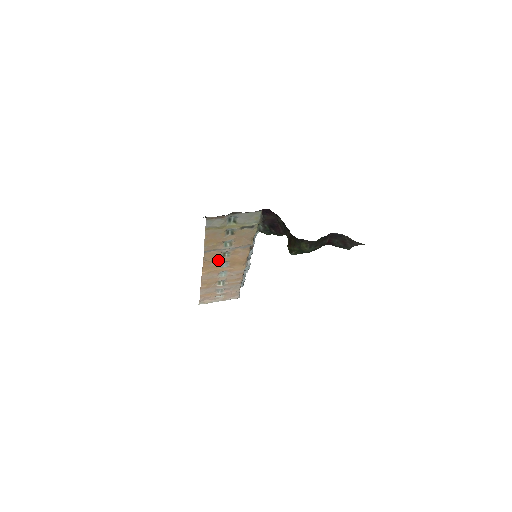
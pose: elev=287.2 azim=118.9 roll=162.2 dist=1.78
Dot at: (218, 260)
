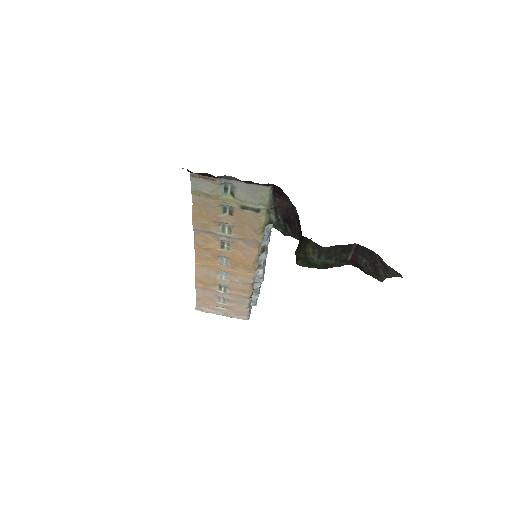
Dot at: (214, 251)
